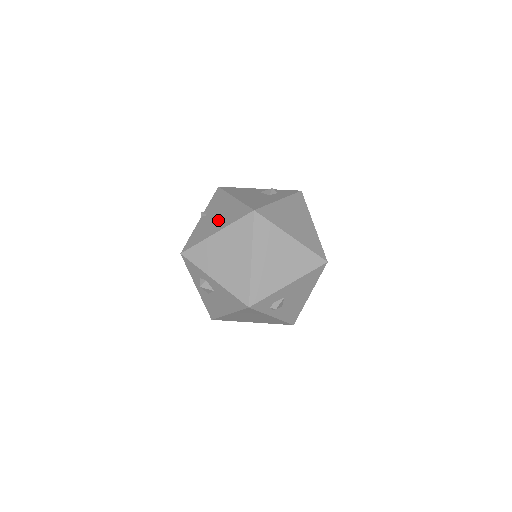
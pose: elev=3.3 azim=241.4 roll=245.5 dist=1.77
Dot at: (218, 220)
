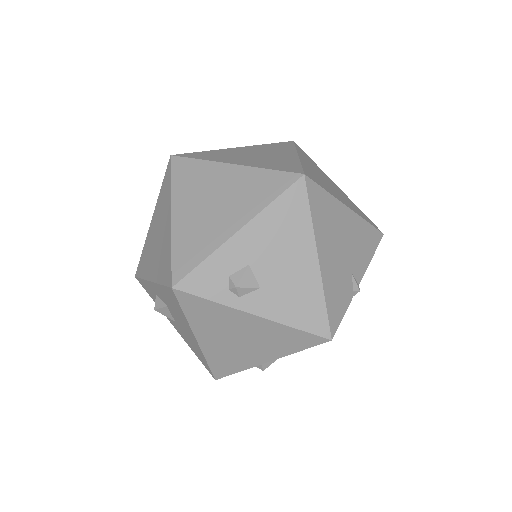
Dot at: occluded
